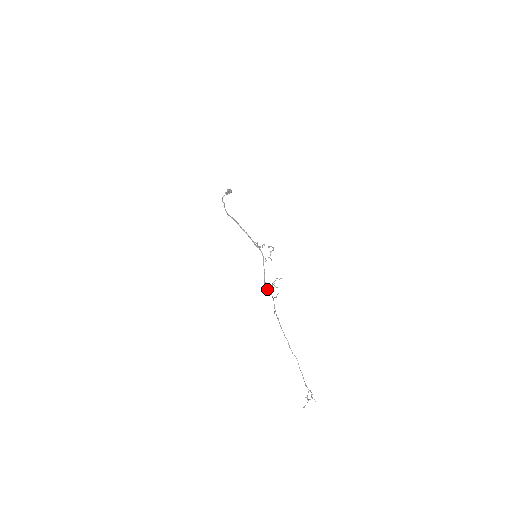
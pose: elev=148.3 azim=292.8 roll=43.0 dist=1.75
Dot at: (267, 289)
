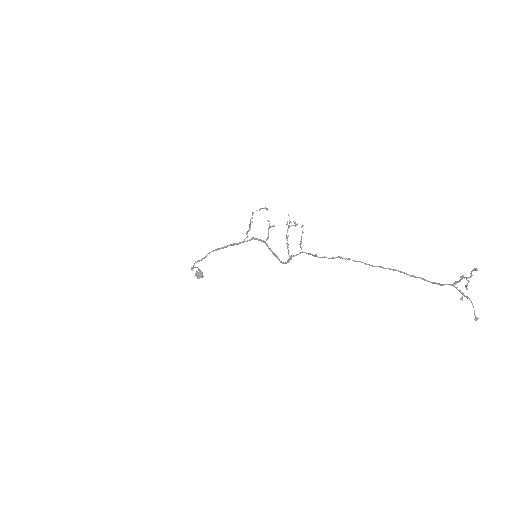
Dot at: (287, 245)
